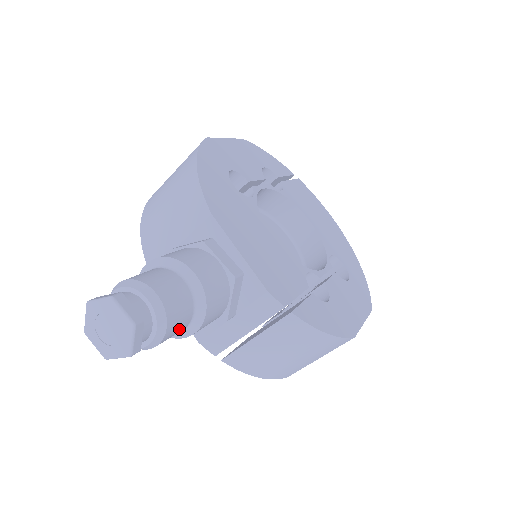
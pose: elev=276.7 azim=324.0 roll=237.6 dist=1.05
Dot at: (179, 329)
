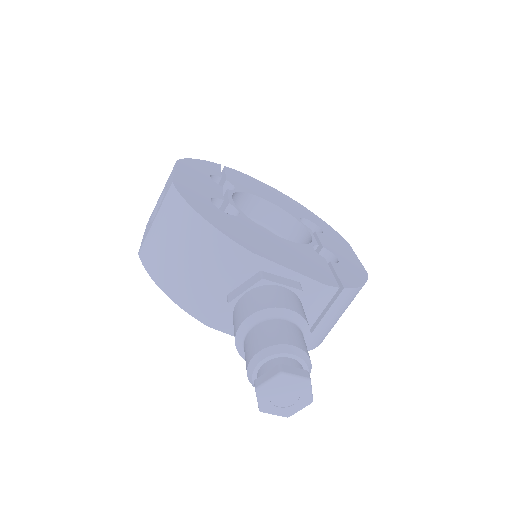
Dot at: occluded
